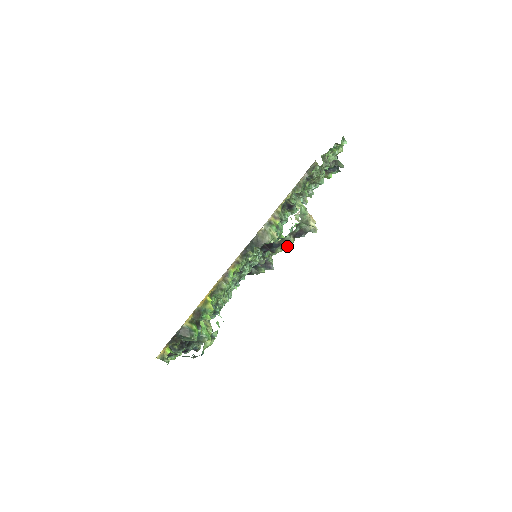
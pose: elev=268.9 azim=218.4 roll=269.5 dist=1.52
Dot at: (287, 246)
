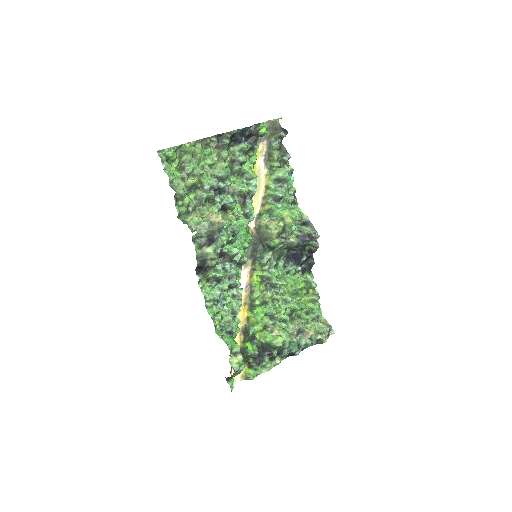
Dot at: (210, 256)
